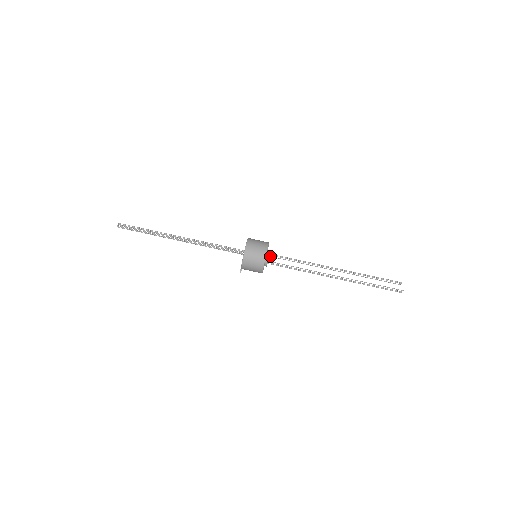
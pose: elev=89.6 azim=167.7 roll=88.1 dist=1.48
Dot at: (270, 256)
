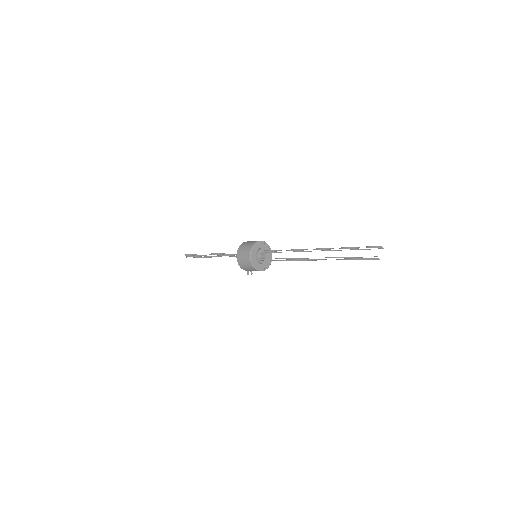
Dot at: (267, 252)
